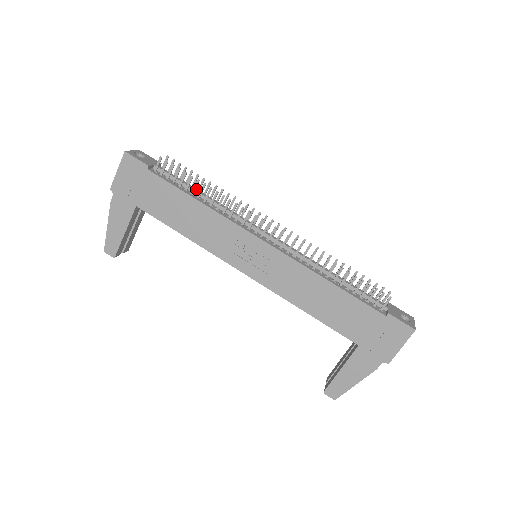
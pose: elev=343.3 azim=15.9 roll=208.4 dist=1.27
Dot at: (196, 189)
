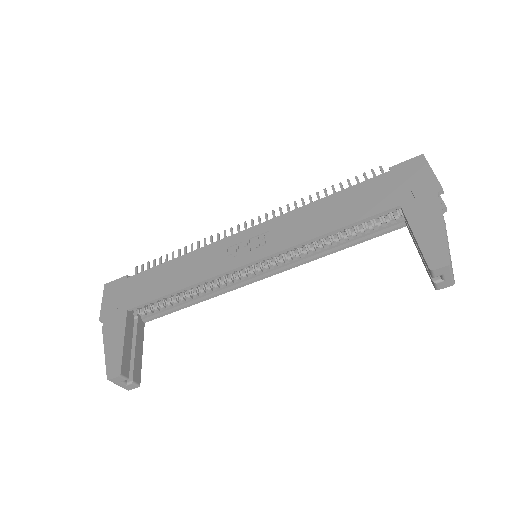
Dot at: occluded
